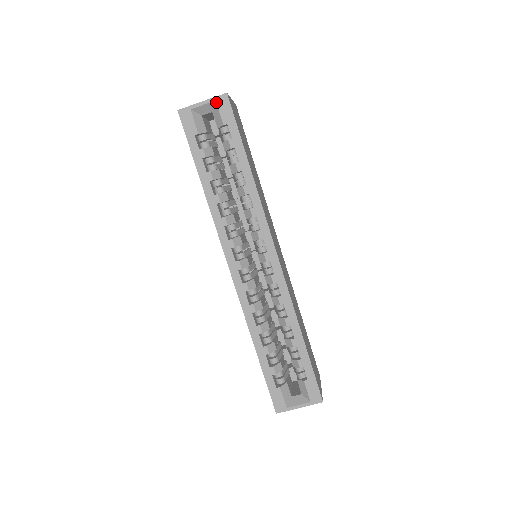
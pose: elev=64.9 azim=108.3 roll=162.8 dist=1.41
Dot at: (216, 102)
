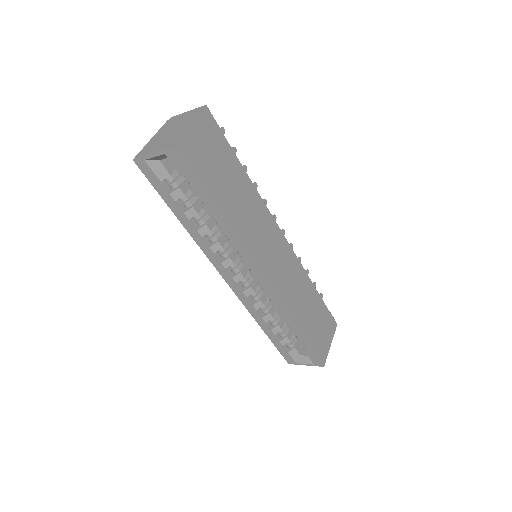
Dot at: (166, 155)
